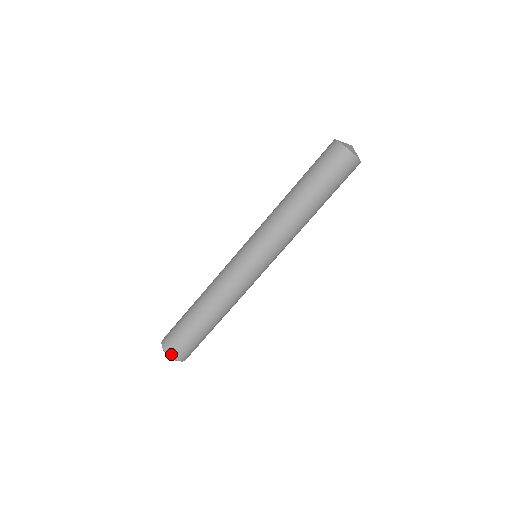
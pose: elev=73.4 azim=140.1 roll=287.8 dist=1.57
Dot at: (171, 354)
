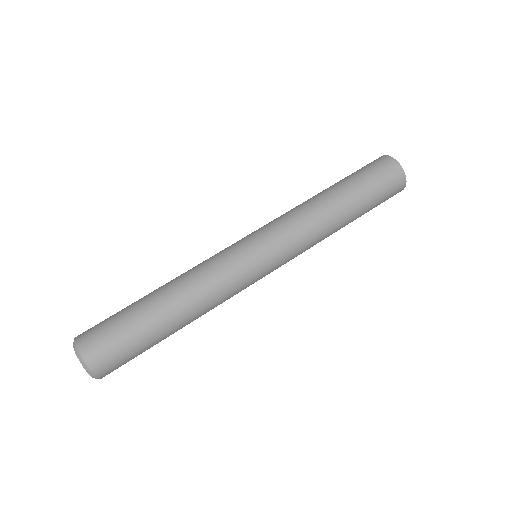
Dot at: (81, 345)
